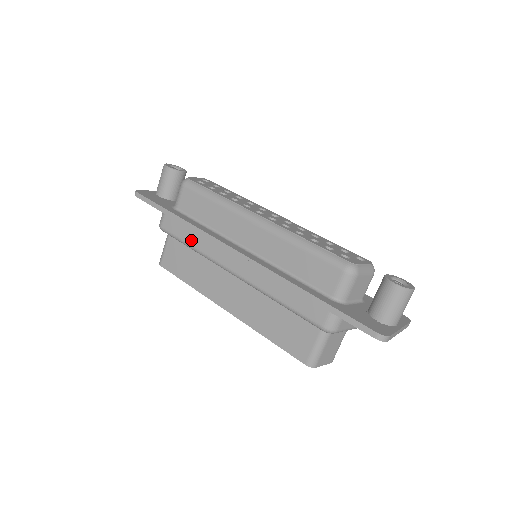
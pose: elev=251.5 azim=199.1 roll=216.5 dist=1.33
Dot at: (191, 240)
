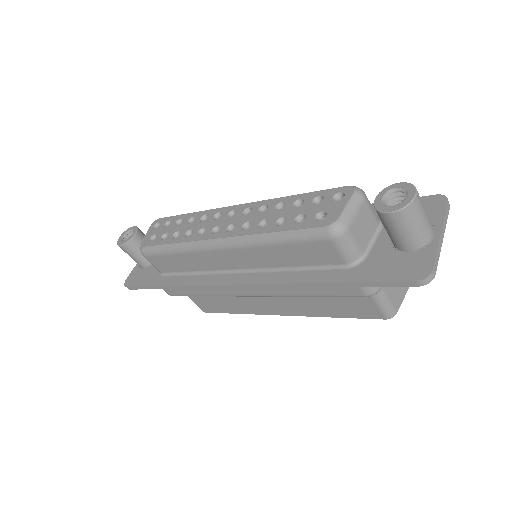
Dot at: (197, 292)
